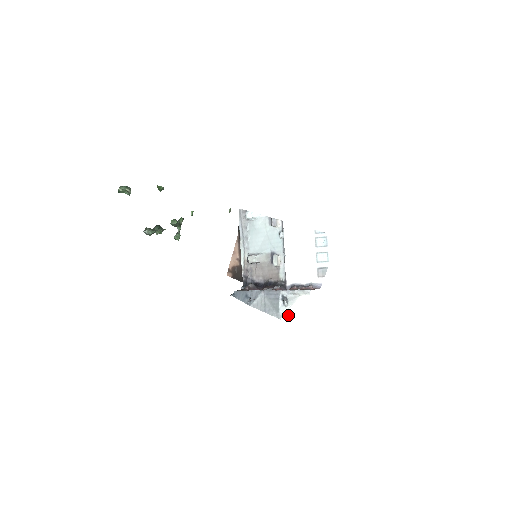
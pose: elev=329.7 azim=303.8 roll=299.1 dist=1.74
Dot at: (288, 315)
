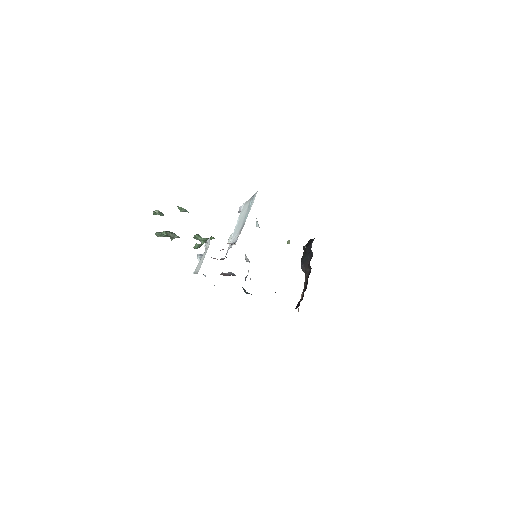
Dot at: (197, 268)
